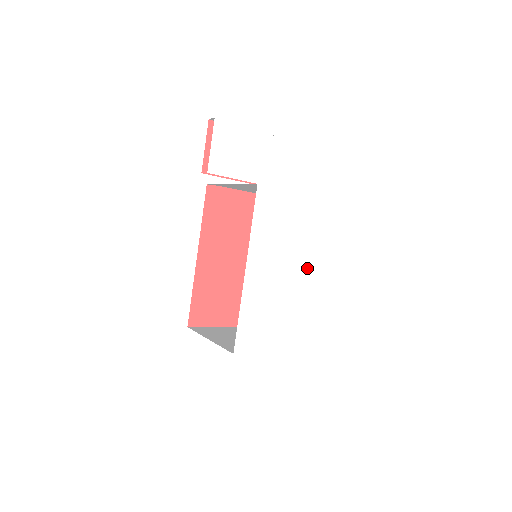
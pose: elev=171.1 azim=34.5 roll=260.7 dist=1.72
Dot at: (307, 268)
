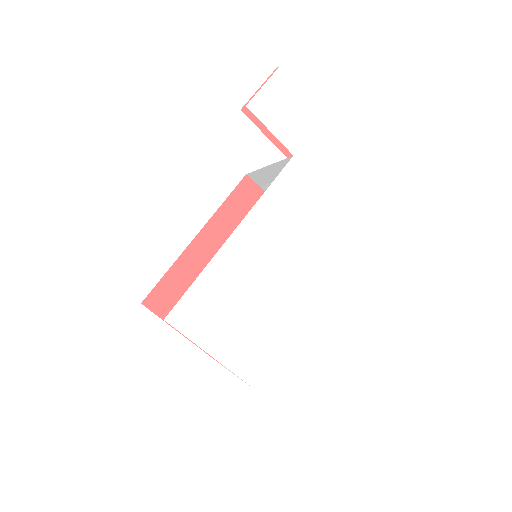
Dot at: (305, 288)
